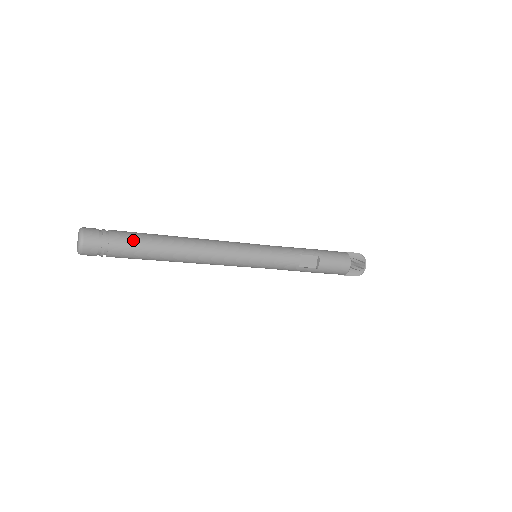
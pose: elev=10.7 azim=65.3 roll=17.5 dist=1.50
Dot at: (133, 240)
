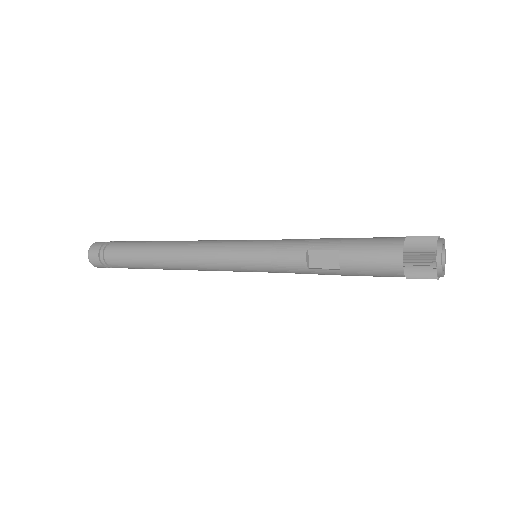
Dot at: (122, 250)
